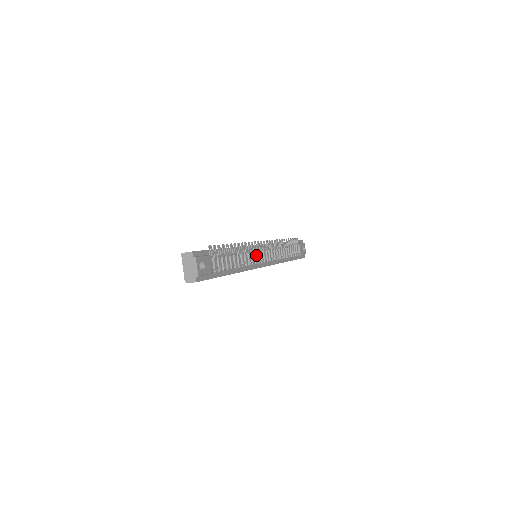
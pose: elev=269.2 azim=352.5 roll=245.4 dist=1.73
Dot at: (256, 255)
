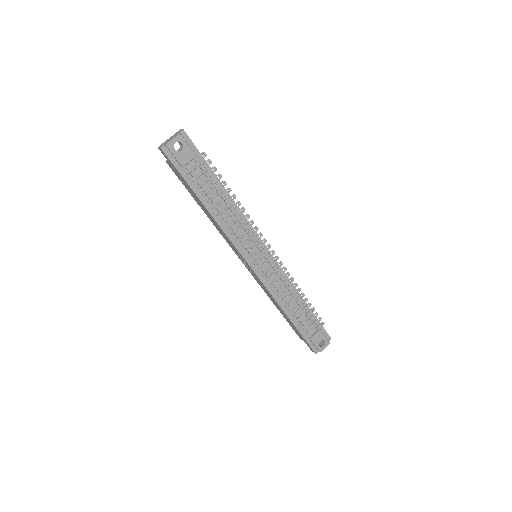
Dot at: (251, 244)
